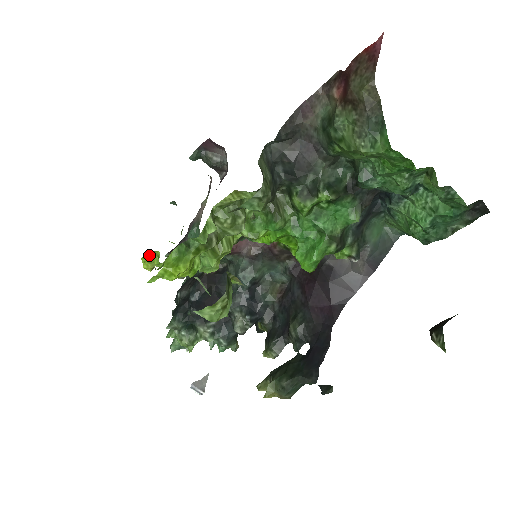
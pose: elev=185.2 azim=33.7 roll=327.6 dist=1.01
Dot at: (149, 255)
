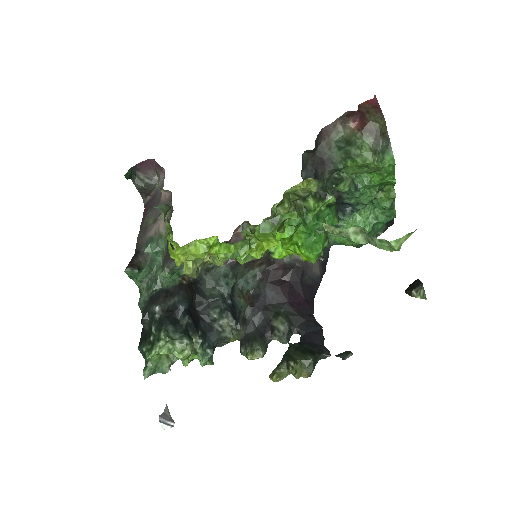
Dot at: (188, 245)
